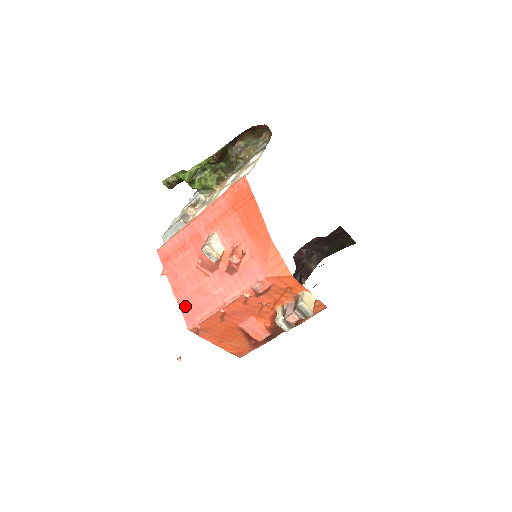
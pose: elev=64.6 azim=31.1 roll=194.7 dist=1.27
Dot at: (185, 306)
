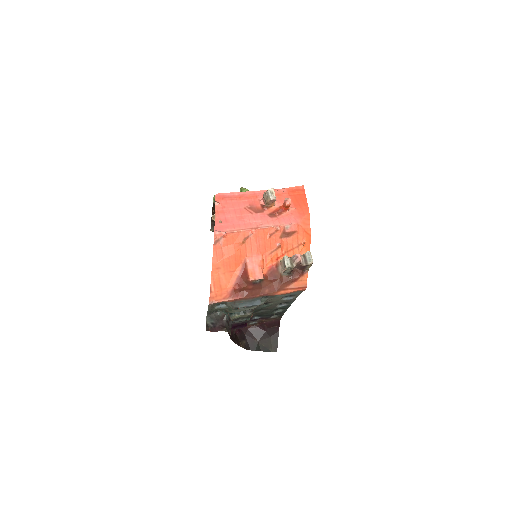
Dot at: occluded
